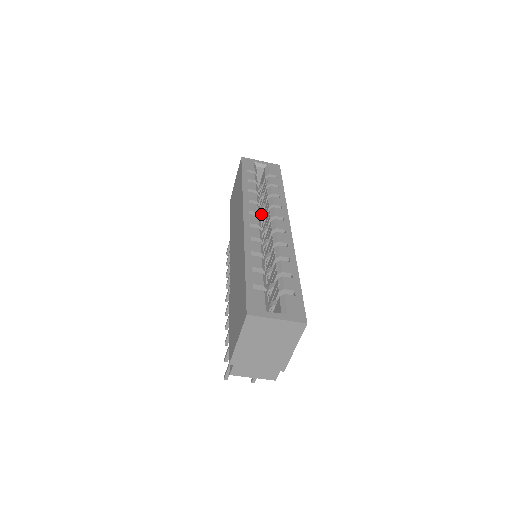
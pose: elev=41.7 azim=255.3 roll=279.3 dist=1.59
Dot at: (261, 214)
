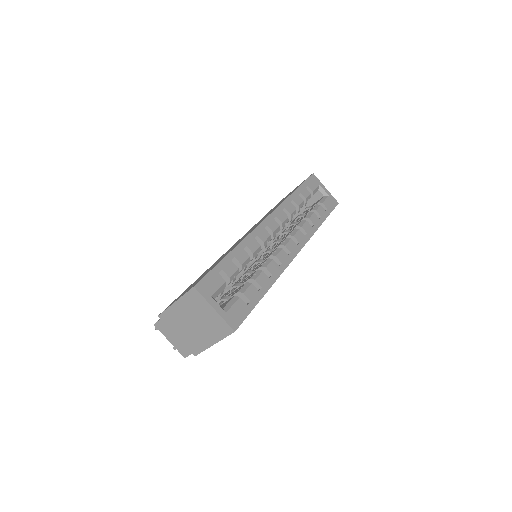
Dot at: (289, 228)
